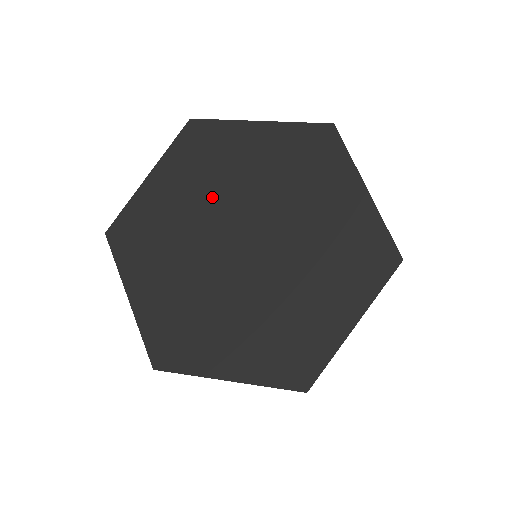
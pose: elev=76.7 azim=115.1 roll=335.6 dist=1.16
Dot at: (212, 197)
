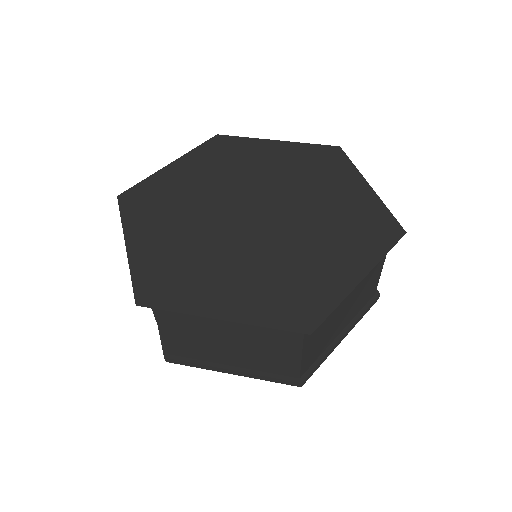
Dot at: (228, 180)
